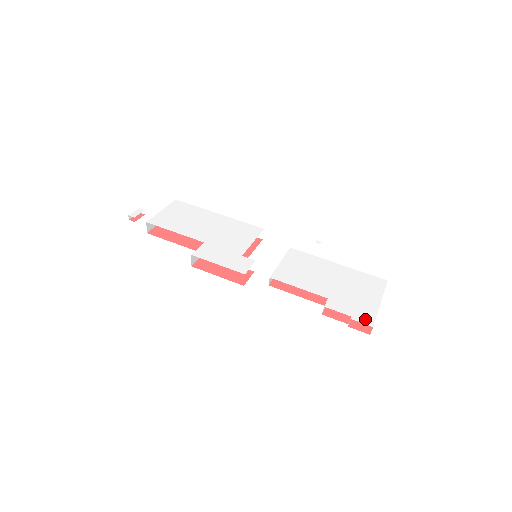
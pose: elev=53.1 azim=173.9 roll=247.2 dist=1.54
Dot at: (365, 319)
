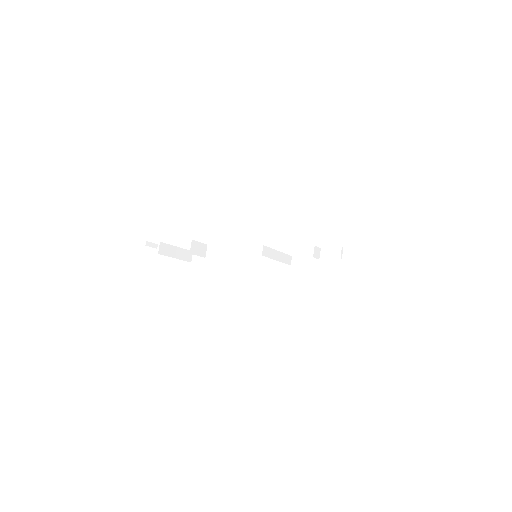
Dot at: occluded
